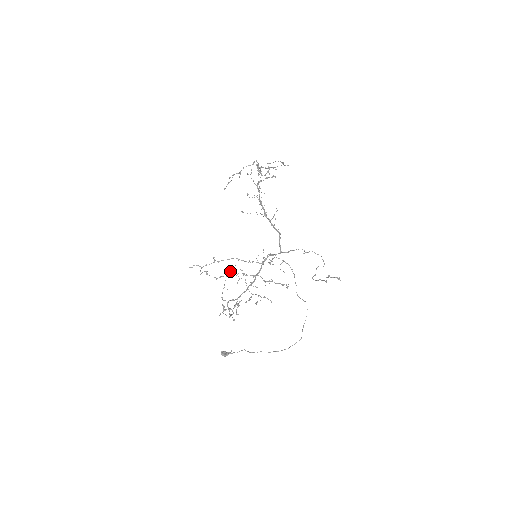
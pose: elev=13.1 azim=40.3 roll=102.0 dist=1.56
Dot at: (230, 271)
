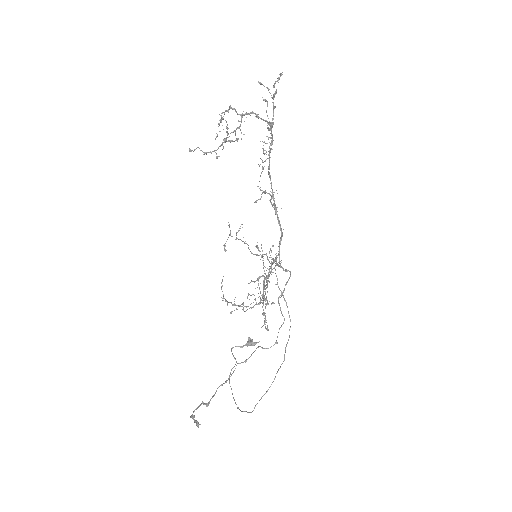
Dot at: occluded
